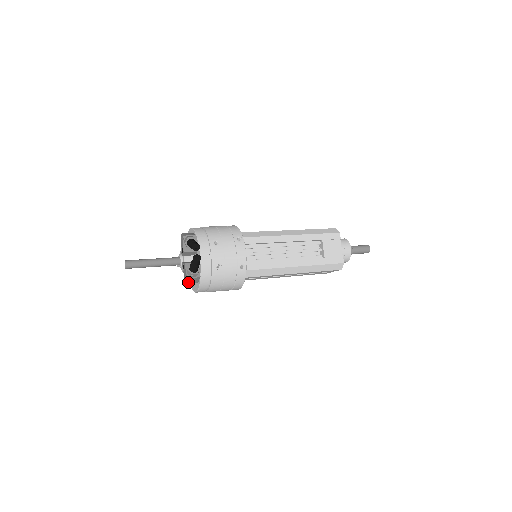
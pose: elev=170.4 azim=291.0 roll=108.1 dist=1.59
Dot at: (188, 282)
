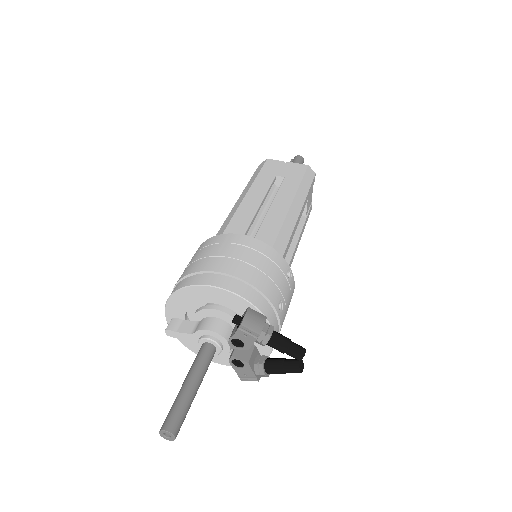
Dot at: (246, 379)
